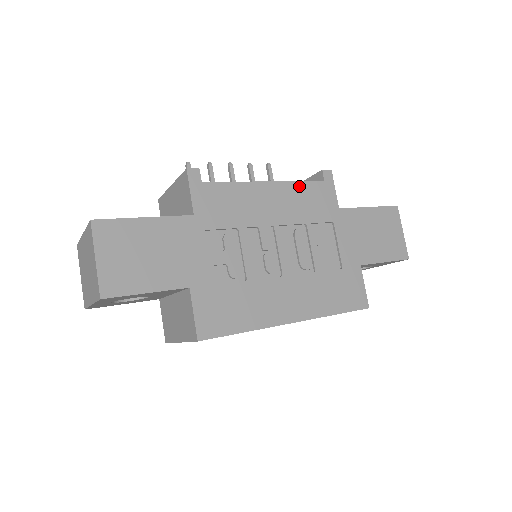
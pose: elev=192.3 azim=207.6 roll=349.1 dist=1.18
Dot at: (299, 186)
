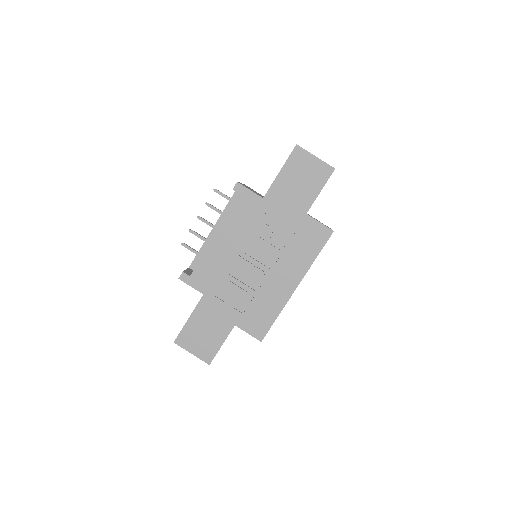
Dot at: (231, 216)
